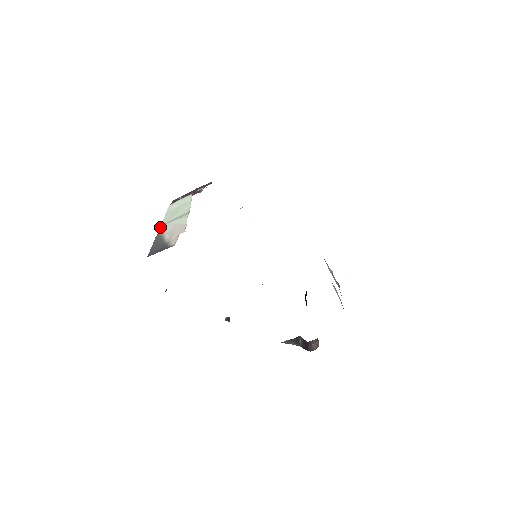
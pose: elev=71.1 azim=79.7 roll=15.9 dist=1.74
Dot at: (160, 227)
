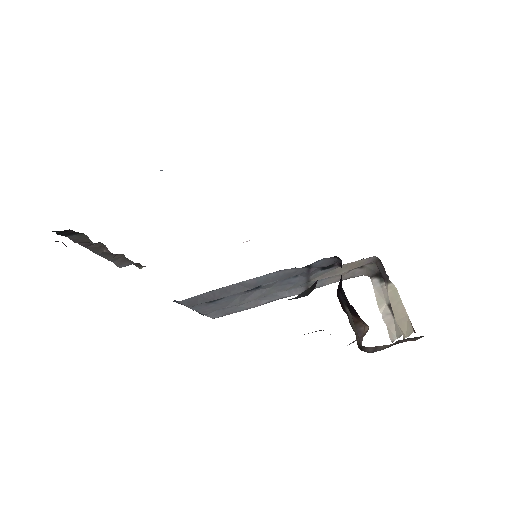
Dot at: occluded
